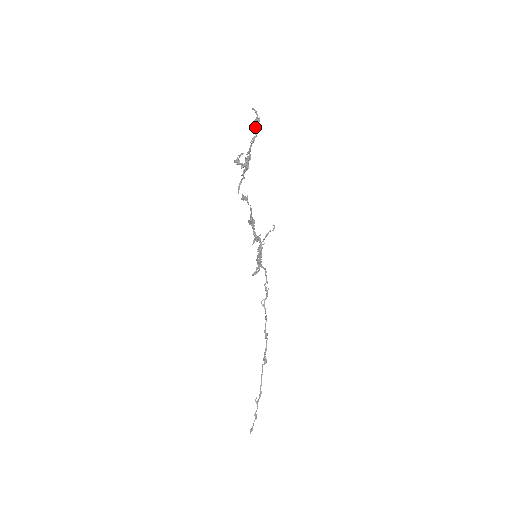
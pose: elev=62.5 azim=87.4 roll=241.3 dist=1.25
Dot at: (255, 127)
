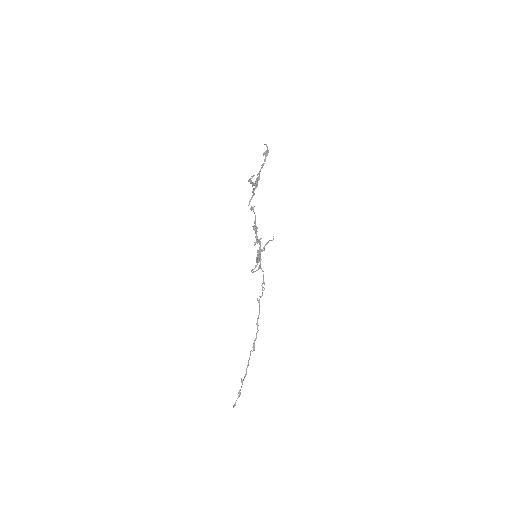
Dot at: (265, 156)
